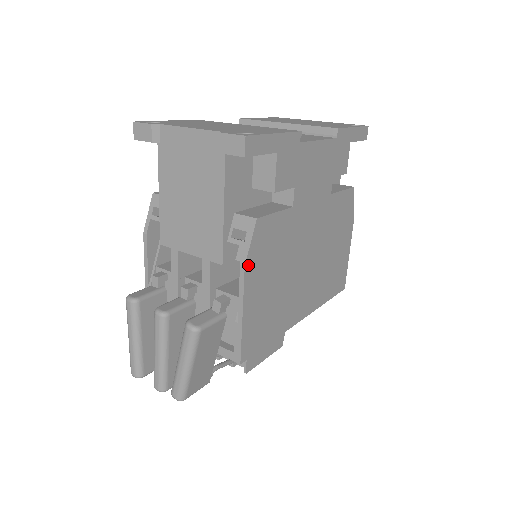
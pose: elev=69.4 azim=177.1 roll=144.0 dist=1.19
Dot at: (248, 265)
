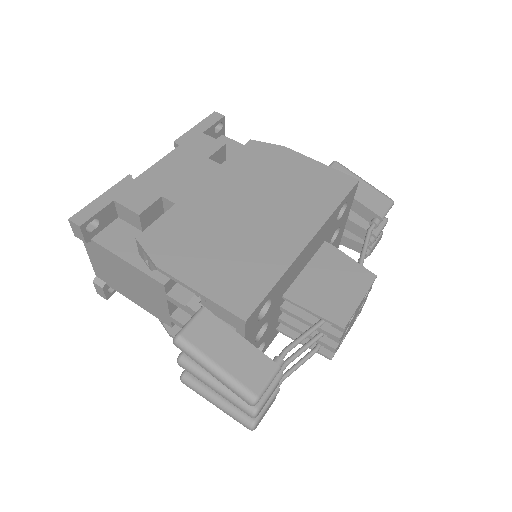
Dot at: (161, 264)
